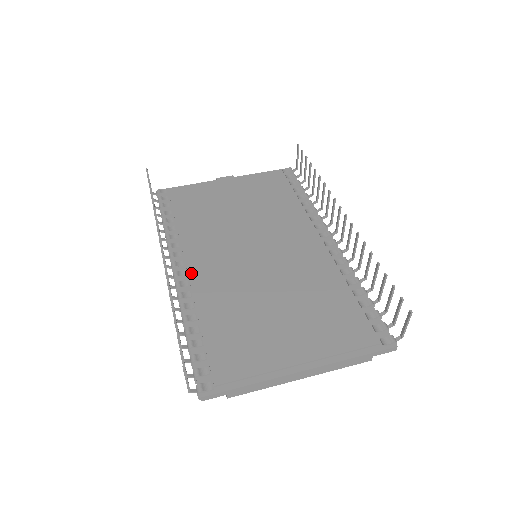
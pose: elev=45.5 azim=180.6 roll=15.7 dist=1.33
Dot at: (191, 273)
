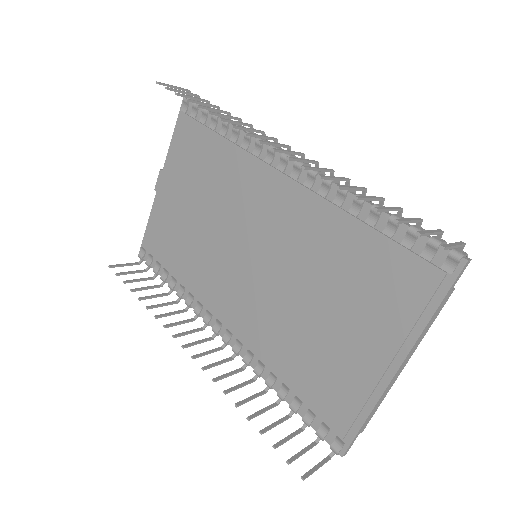
Dot at: (232, 330)
